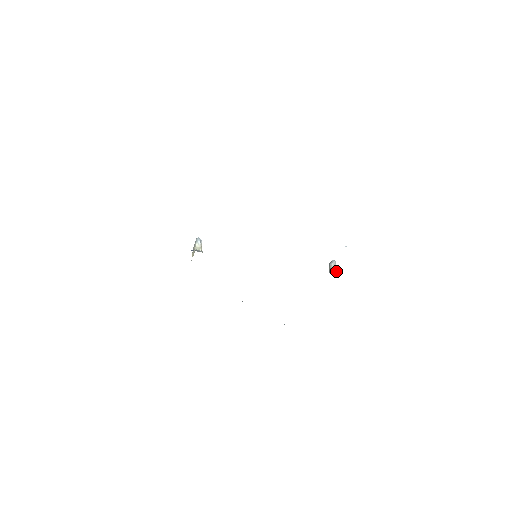
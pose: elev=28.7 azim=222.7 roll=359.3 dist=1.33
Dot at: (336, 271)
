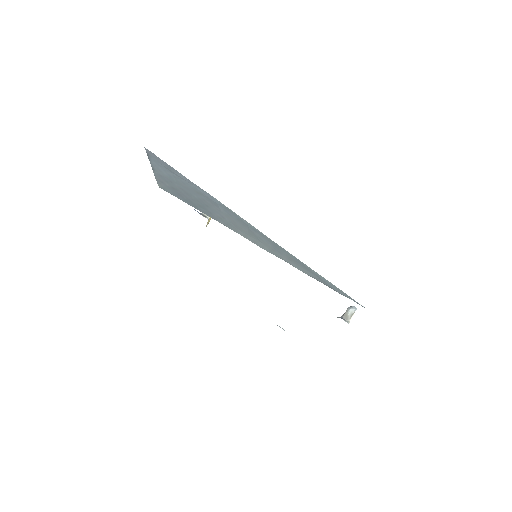
Dot at: (348, 320)
